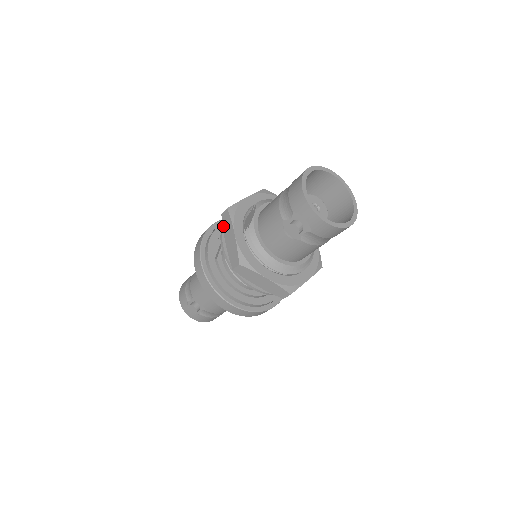
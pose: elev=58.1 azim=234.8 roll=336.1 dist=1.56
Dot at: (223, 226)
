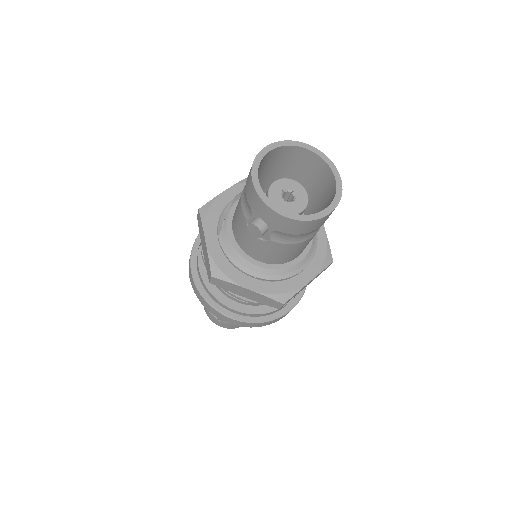
Dot at: (199, 230)
